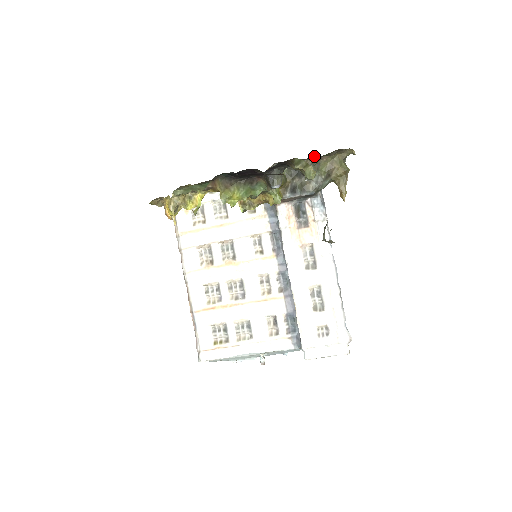
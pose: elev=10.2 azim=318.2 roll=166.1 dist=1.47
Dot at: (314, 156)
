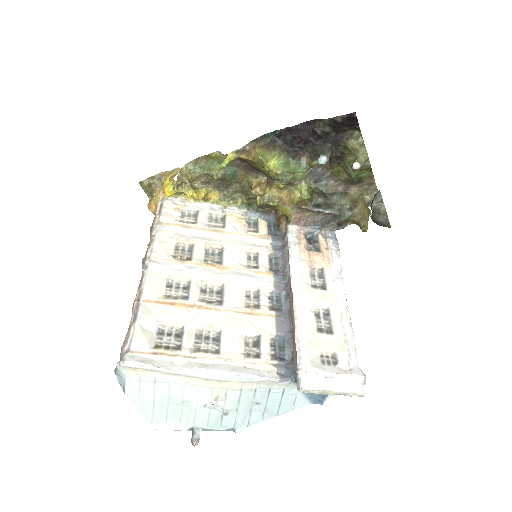
Dot at: (345, 182)
